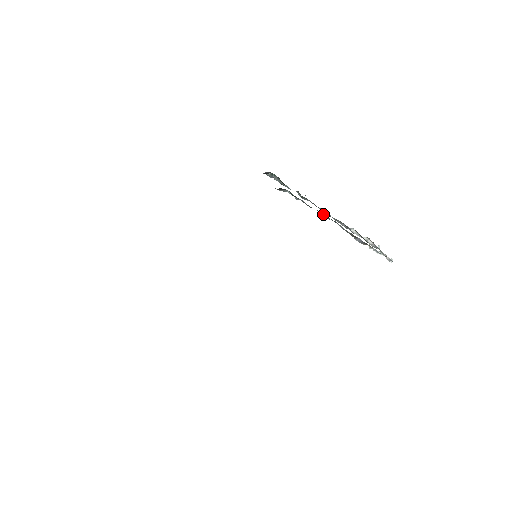
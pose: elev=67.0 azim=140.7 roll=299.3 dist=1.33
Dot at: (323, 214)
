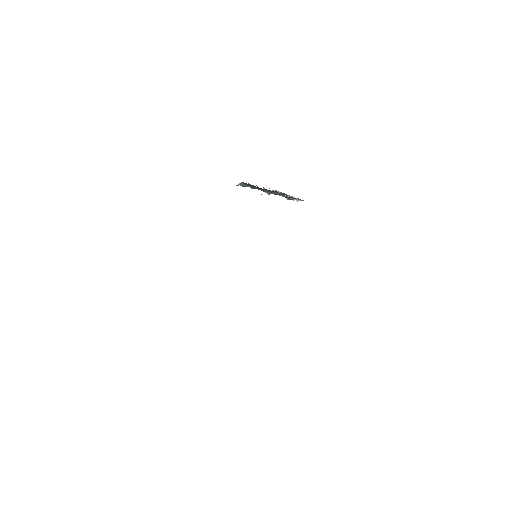
Dot at: (279, 194)
